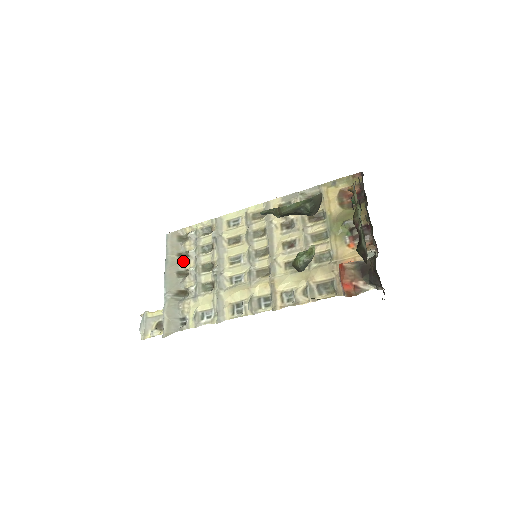
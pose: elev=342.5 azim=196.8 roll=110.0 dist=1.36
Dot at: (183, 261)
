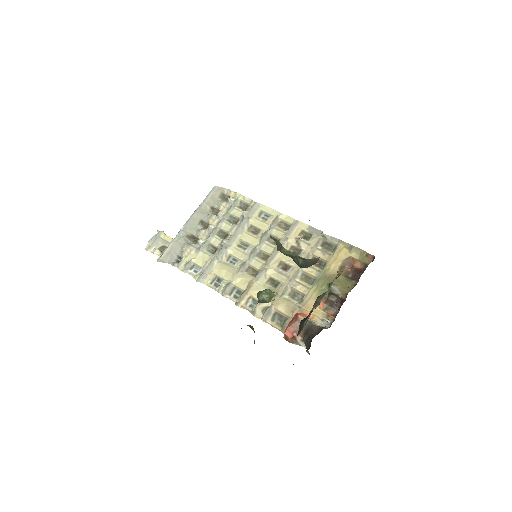
Dot at: (211, 215)
